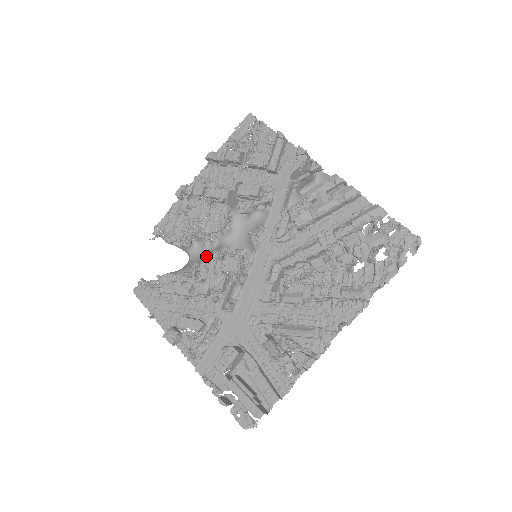
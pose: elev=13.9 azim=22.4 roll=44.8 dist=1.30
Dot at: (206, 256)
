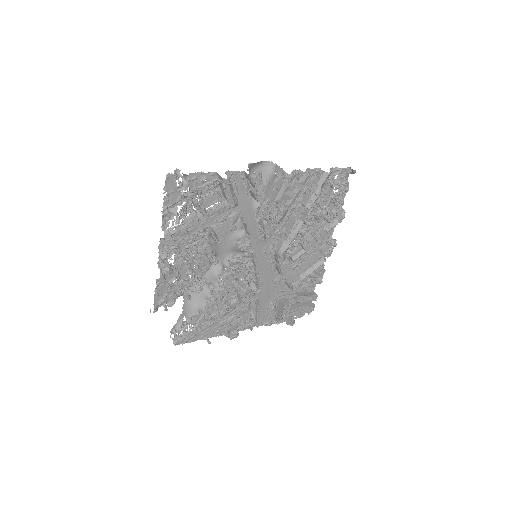
Dot at: occluded
